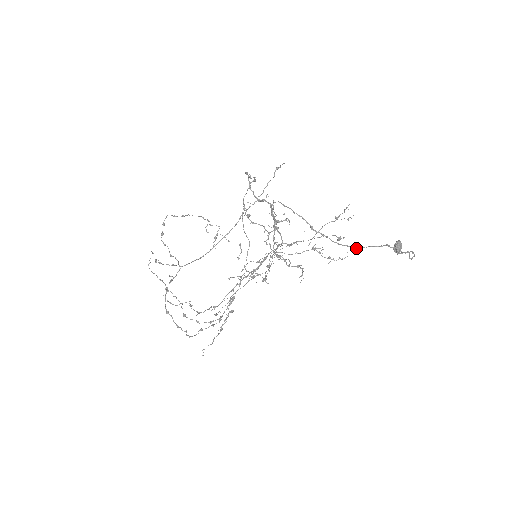
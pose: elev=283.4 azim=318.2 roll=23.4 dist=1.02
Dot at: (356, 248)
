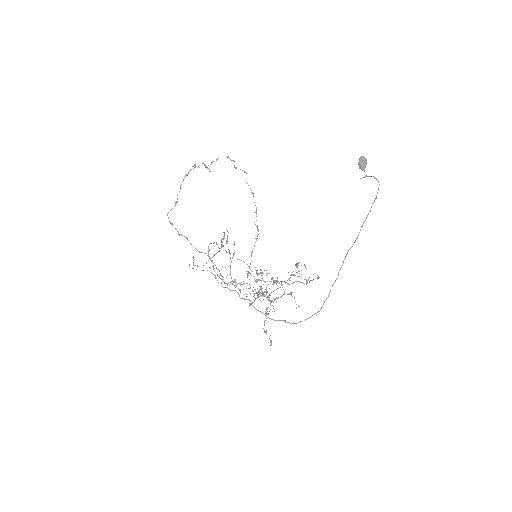
Dot at: (321, 308)
